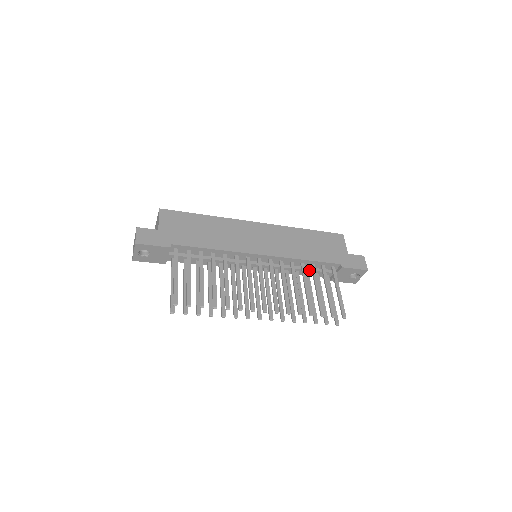
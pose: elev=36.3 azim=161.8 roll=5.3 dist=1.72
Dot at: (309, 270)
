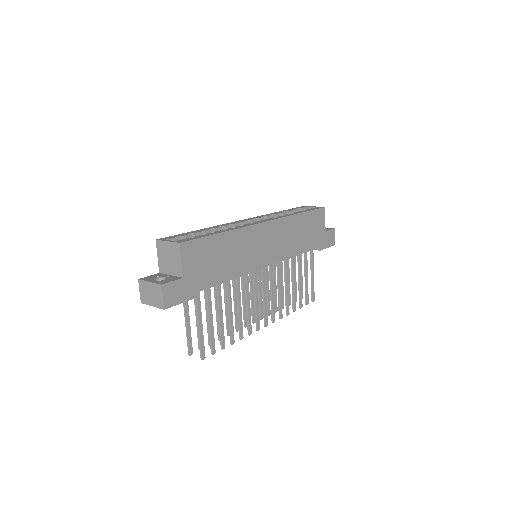
Dot at: occluded
